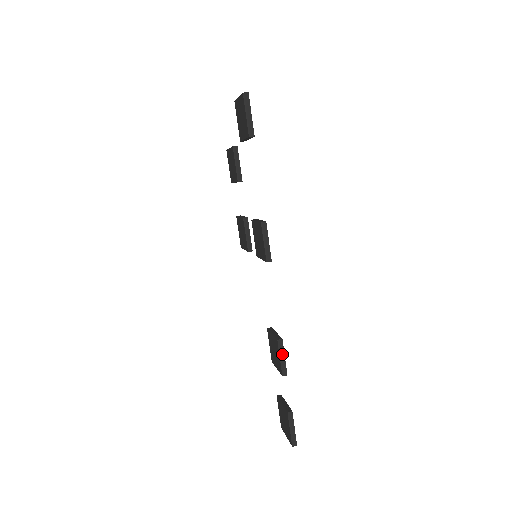
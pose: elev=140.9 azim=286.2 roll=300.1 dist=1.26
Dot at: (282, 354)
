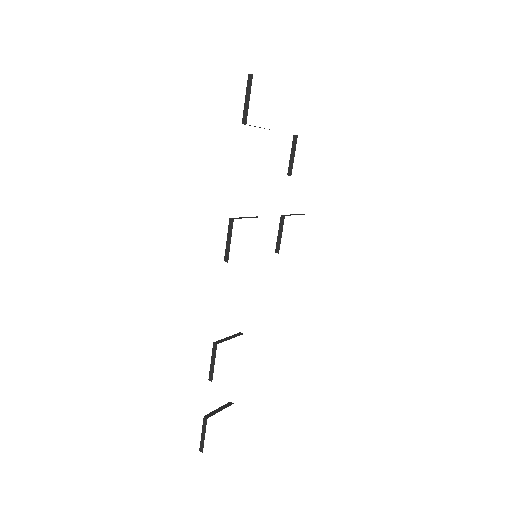
Dot at: (213, 359)
